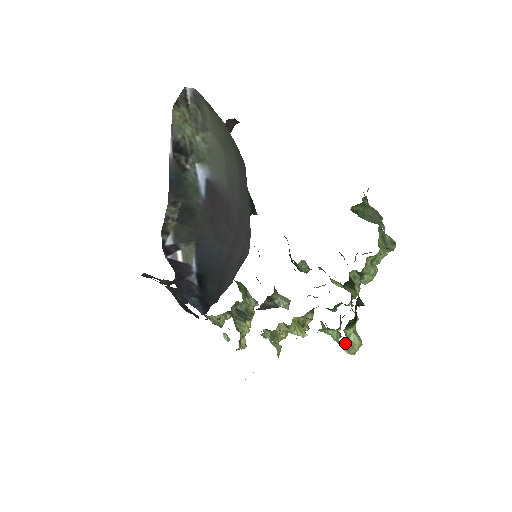
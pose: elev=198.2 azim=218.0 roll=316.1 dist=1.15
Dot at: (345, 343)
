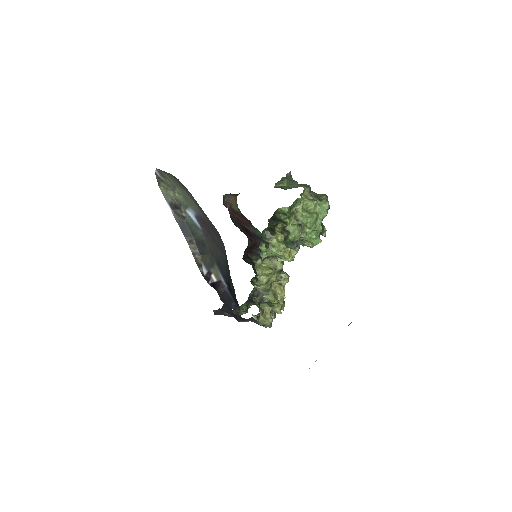
Dot at: (273, 250)
